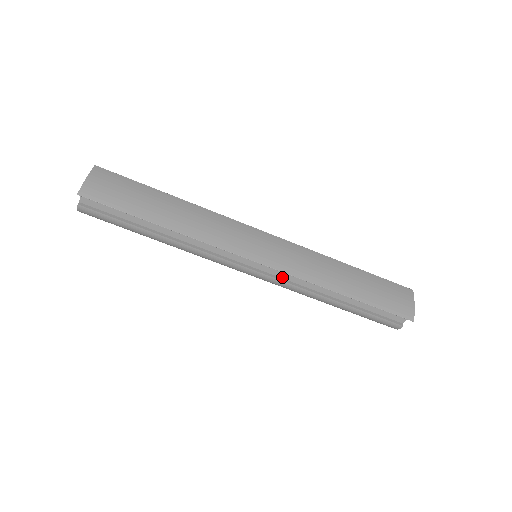
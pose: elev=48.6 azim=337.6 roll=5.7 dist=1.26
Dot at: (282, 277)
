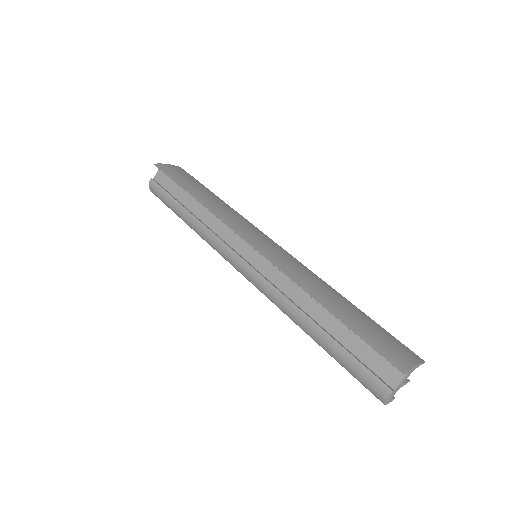
Dot at: (269, 278)
